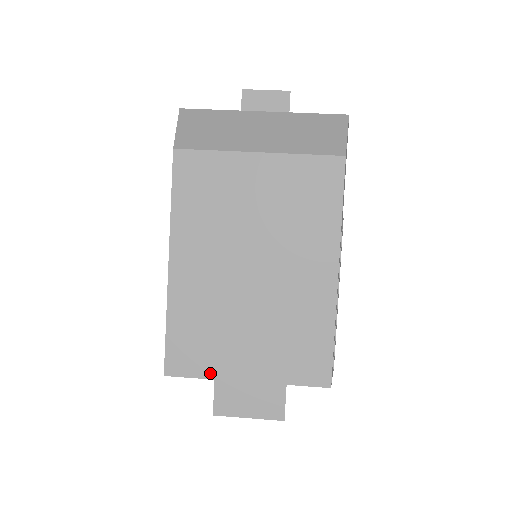
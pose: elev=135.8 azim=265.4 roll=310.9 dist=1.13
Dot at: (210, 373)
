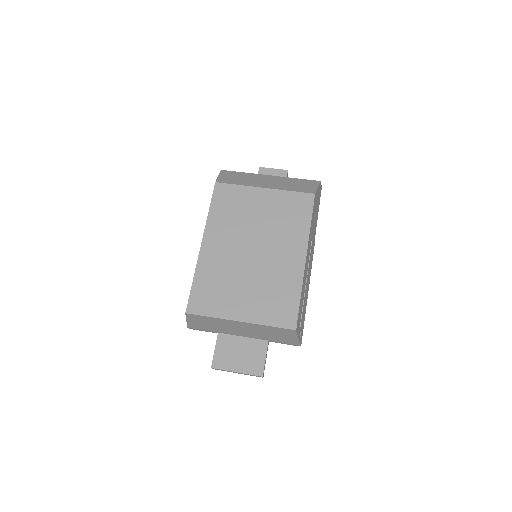
Dot at: (216, 314)
